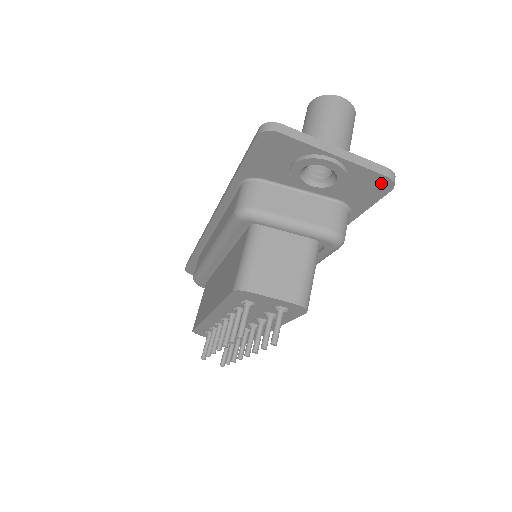
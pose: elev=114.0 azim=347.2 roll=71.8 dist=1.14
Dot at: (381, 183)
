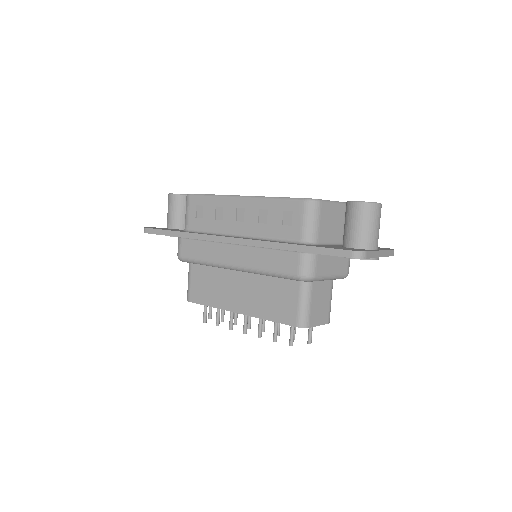
Dot at: occluded
